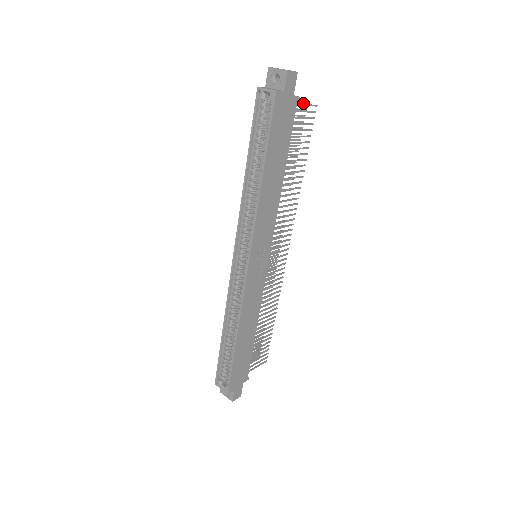
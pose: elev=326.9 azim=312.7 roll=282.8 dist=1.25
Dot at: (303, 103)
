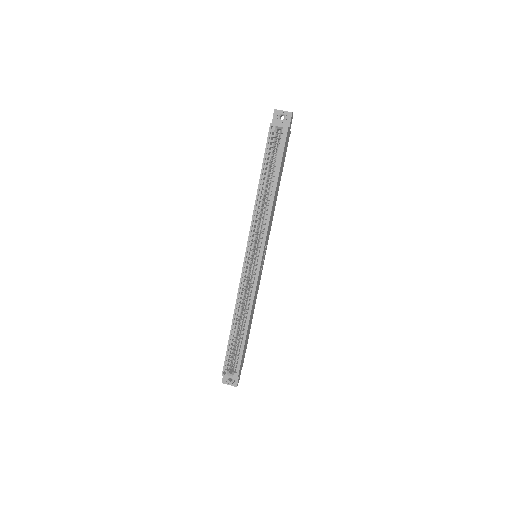
Dot at: occluded
